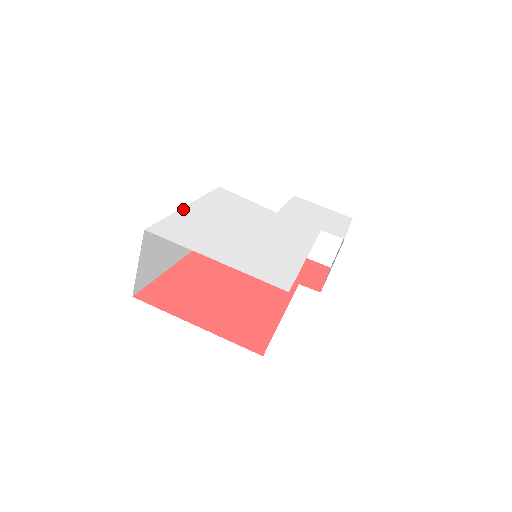
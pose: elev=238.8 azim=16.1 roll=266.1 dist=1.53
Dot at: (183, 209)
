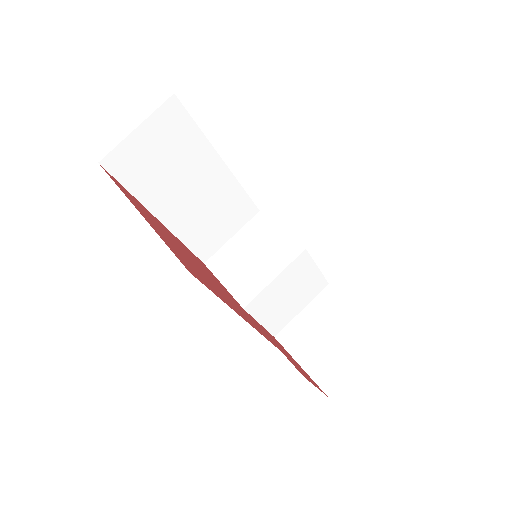
Dot at: occluded
